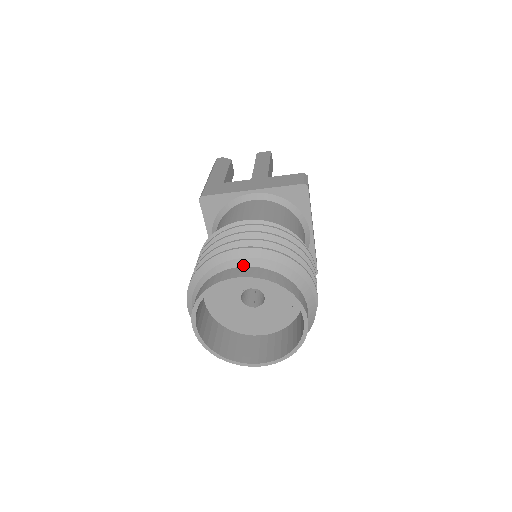
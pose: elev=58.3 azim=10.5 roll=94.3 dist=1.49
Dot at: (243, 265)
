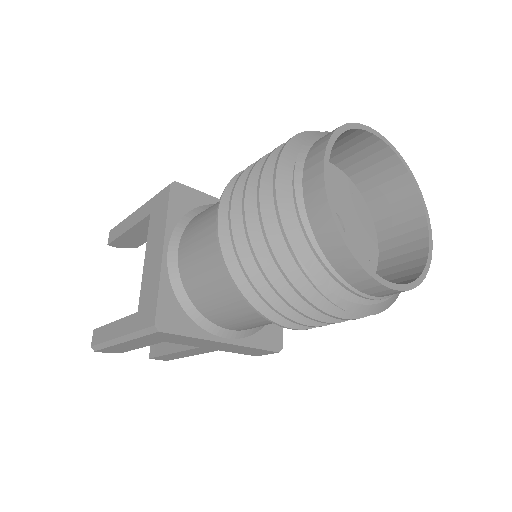
Dot at: occluded
